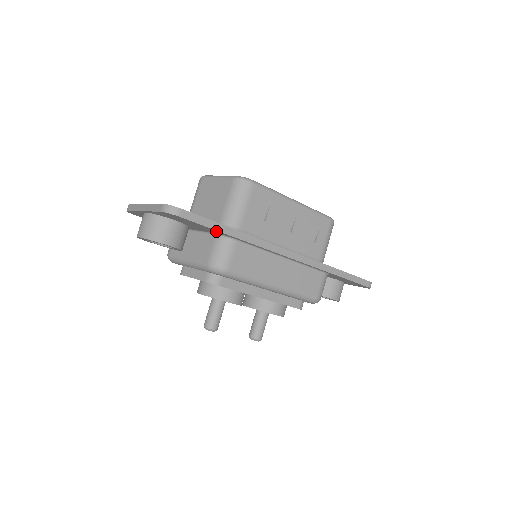
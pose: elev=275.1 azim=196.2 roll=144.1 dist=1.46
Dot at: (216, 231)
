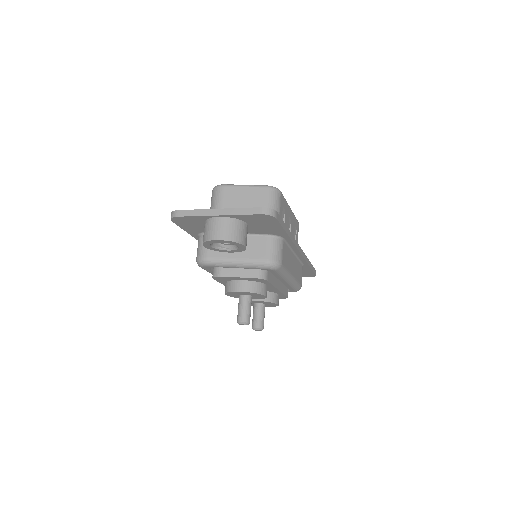
Dot at: (280, 231)
